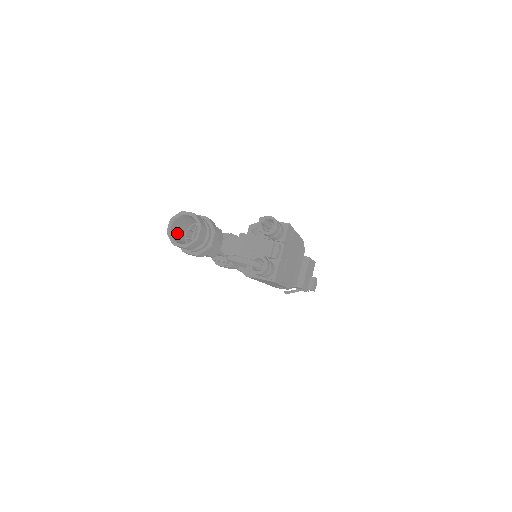
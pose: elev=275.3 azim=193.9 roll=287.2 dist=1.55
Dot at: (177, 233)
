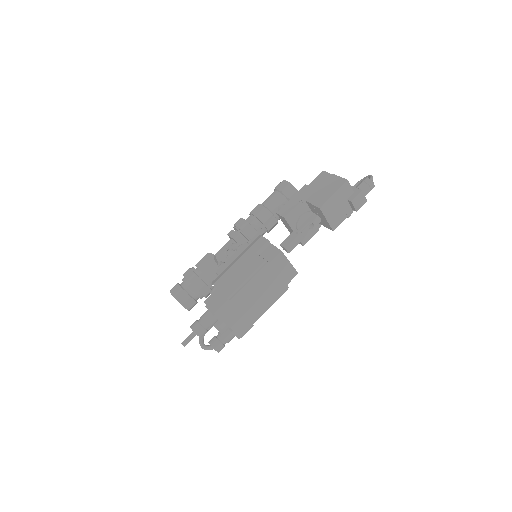
Dot at: occluded
